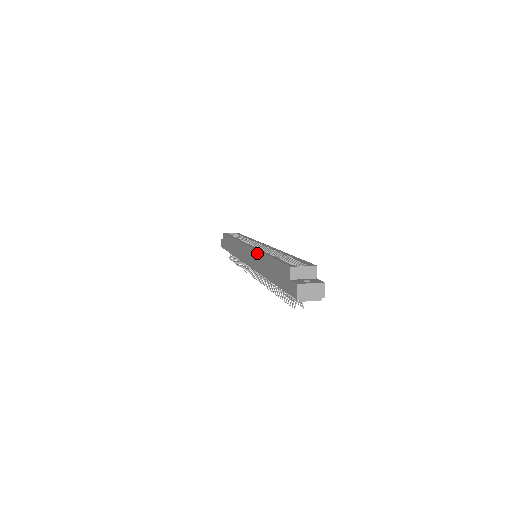
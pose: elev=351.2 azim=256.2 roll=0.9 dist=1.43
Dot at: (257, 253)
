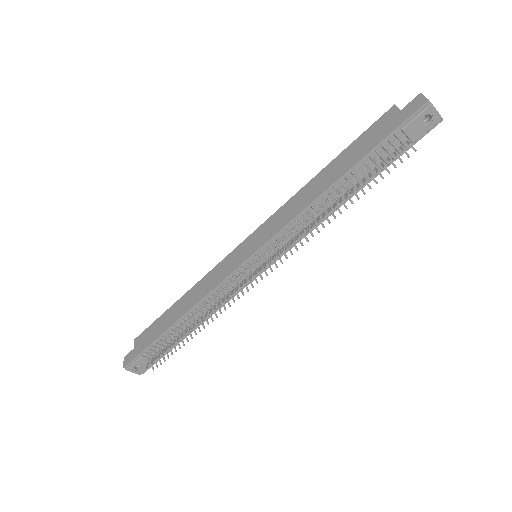
Dot at: (288, 202)
